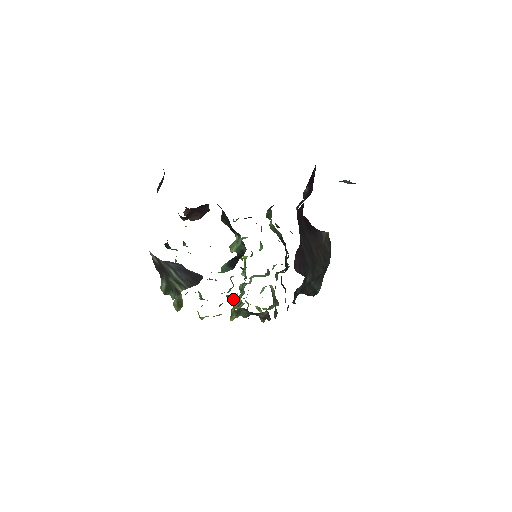
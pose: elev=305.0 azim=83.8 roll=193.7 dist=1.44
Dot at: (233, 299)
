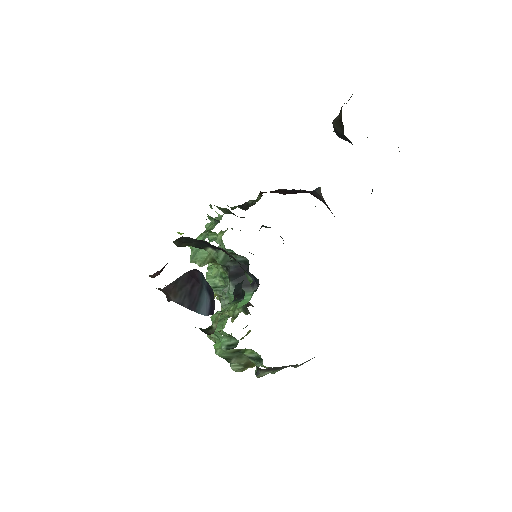
Dot at: occluded
